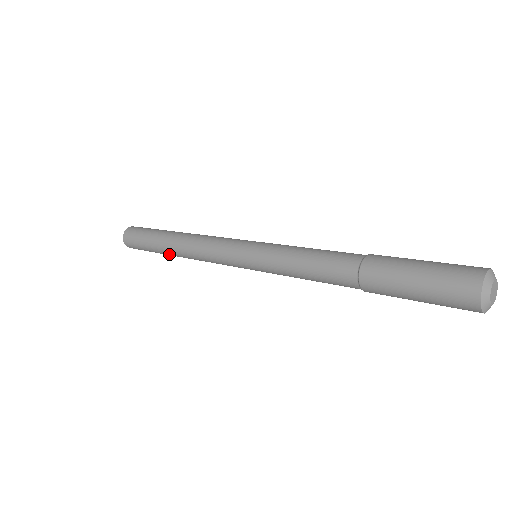
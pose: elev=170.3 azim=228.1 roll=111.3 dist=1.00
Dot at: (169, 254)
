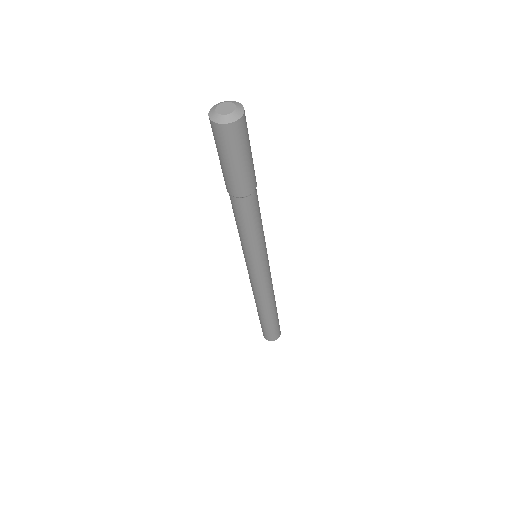
Dot at: (259, 313)
